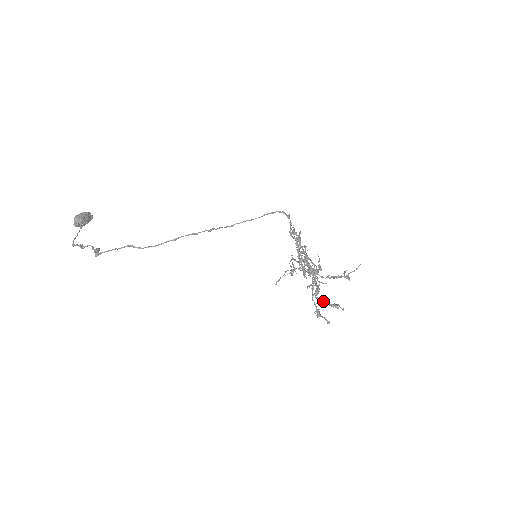
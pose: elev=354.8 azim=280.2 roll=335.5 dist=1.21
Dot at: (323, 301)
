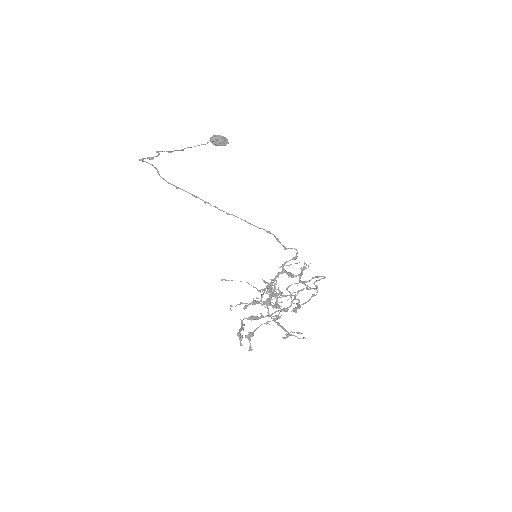
Dot at: (241, 326)
